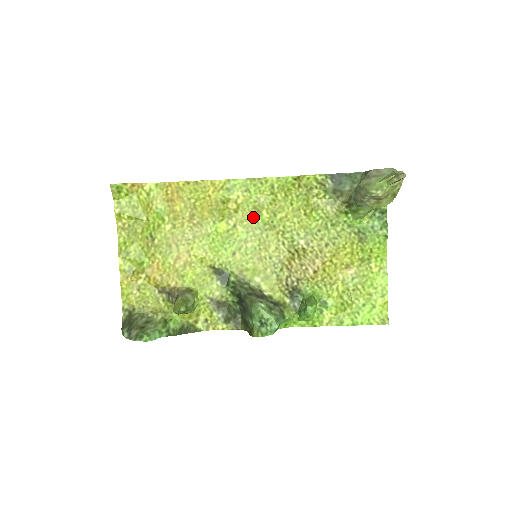
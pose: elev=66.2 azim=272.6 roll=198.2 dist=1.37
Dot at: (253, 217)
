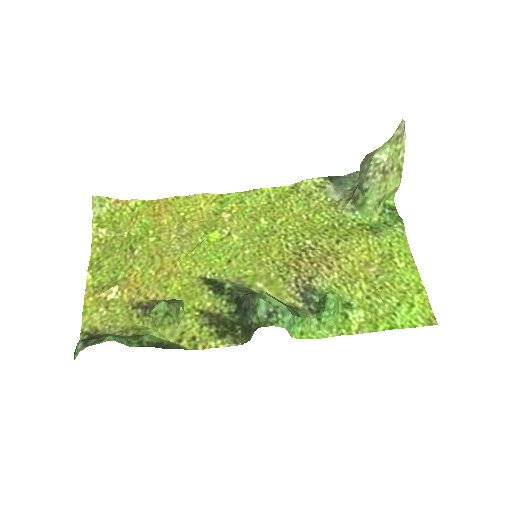
Dot at: (250, 226)
